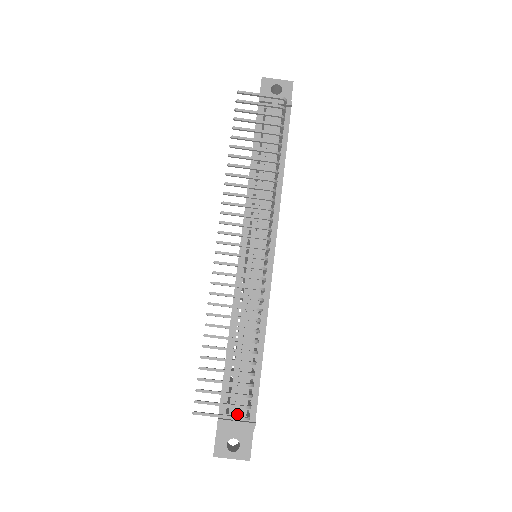
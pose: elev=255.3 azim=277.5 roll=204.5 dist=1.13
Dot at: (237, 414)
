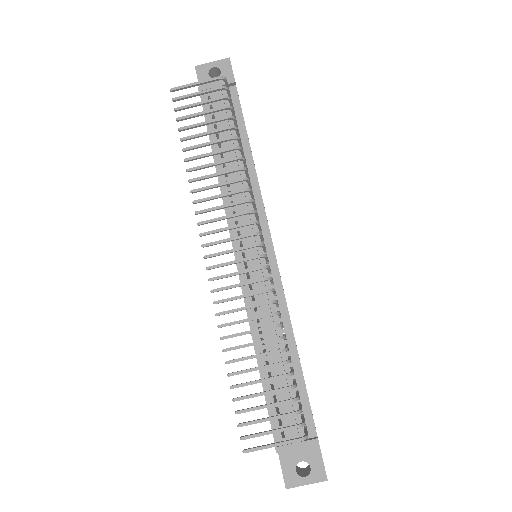
Dot at: (294, 435)
